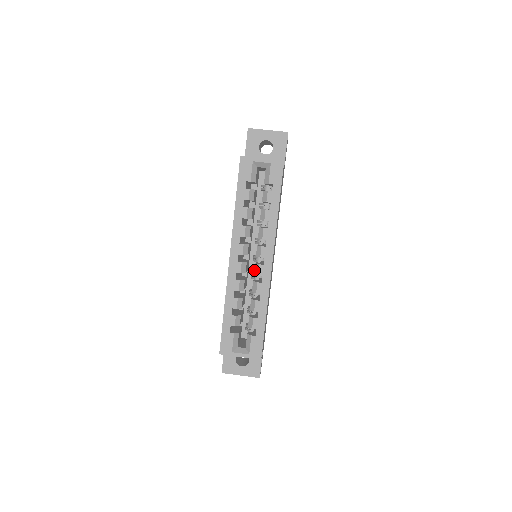
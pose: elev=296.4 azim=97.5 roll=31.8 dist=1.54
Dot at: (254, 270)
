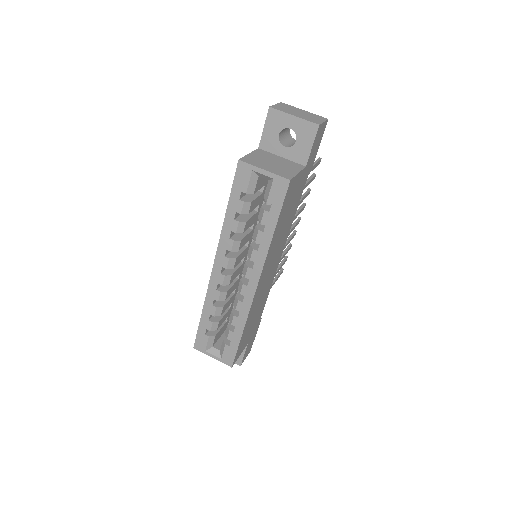
Dot at: occluded
